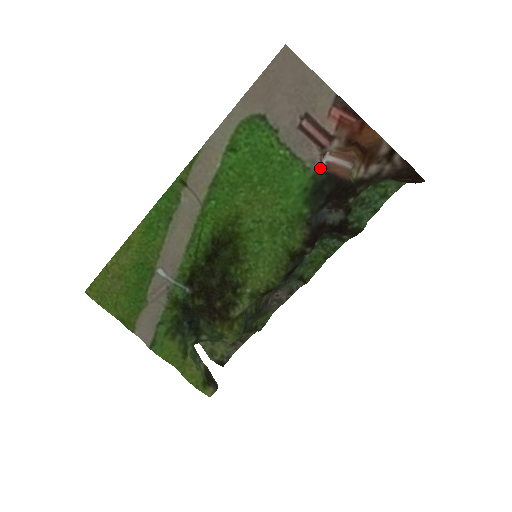
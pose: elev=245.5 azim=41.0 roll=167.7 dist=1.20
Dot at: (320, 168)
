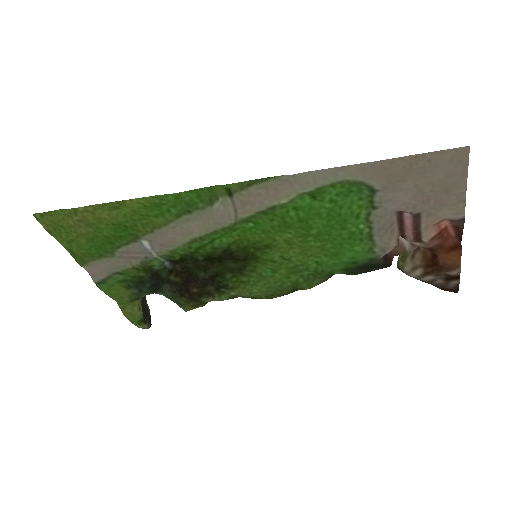
Dot at: (384, 255)
